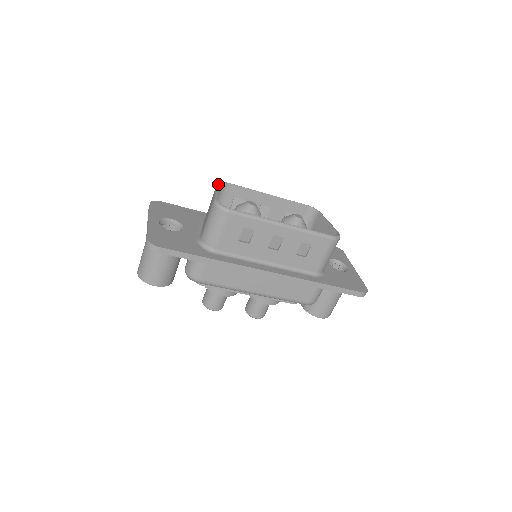
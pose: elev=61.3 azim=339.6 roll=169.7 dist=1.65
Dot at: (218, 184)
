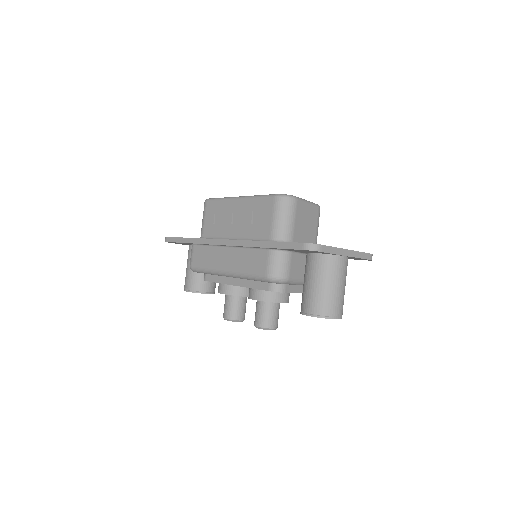
Dot at: occluded
